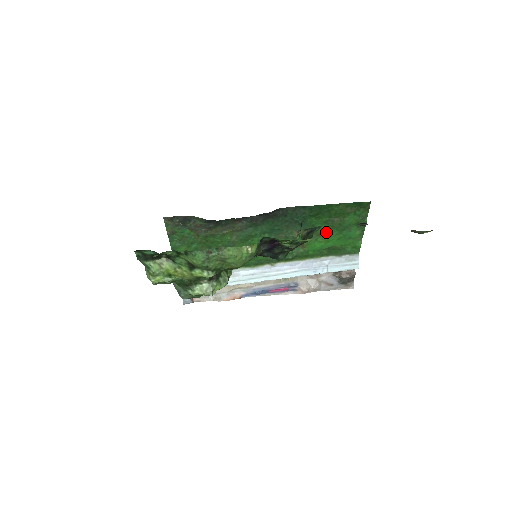
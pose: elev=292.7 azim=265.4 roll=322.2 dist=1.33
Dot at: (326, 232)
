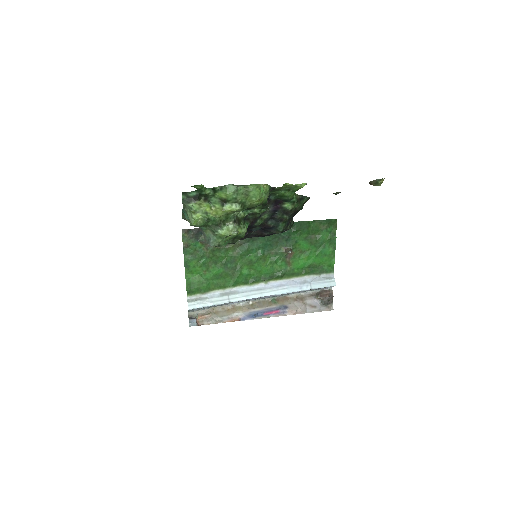
Dot at: (306, 249)
